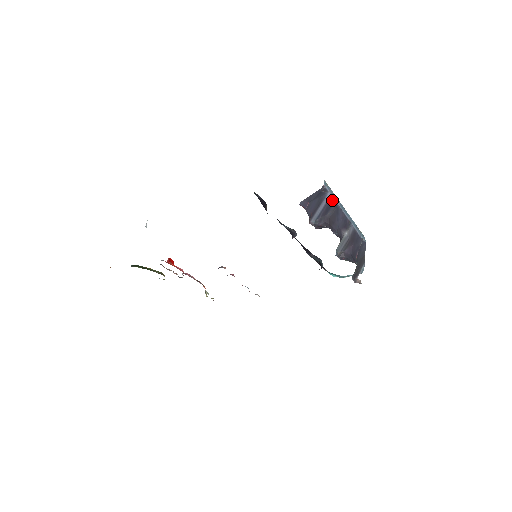
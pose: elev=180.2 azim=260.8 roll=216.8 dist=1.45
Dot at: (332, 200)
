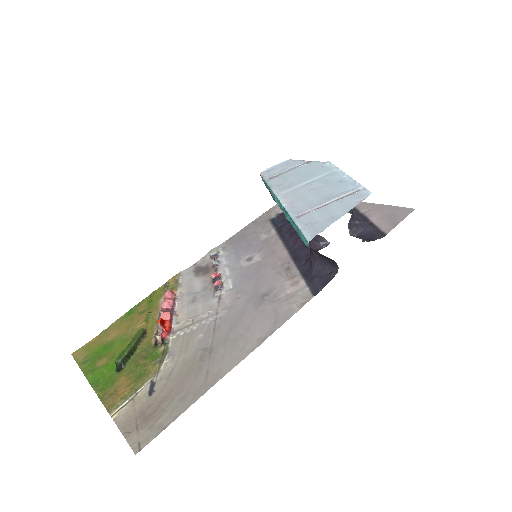
Dot at: occluded
